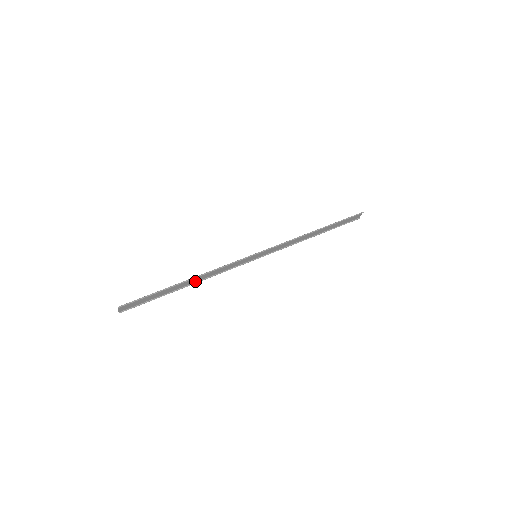
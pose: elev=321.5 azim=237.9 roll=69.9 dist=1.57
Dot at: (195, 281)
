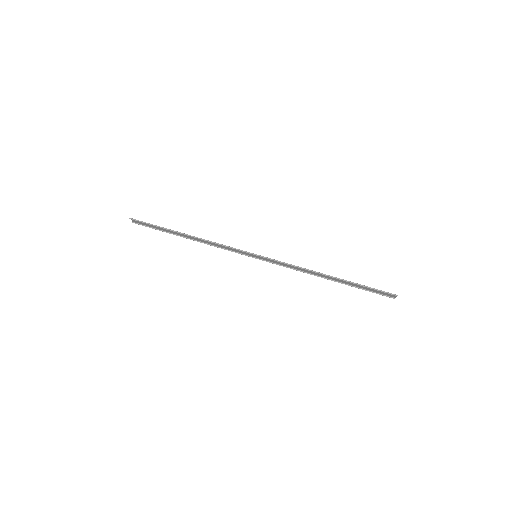
Dot at: (196, 239)
